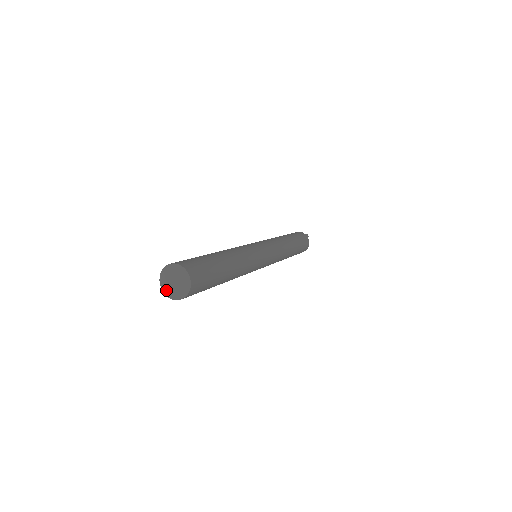
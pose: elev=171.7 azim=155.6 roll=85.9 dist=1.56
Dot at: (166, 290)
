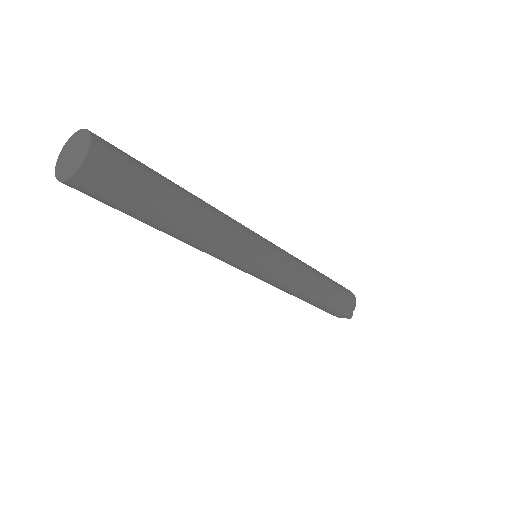
Dot at: (68, 174)
